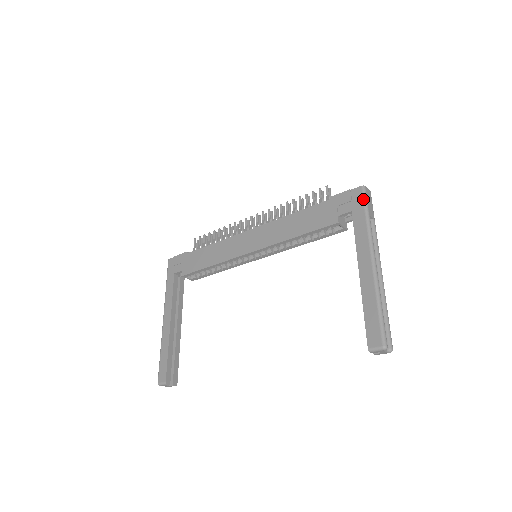
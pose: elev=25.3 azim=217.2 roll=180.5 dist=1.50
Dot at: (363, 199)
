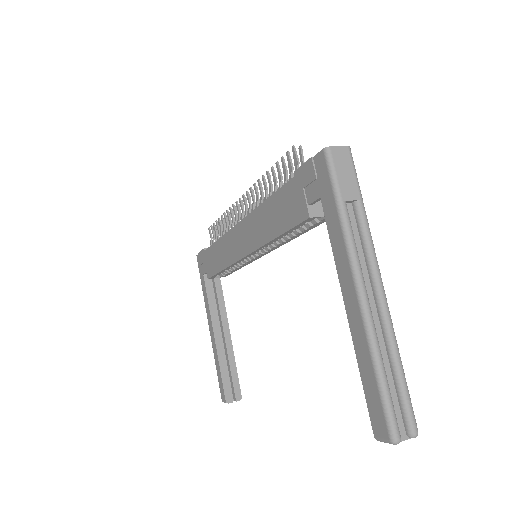
Dot at: (328, 175)
